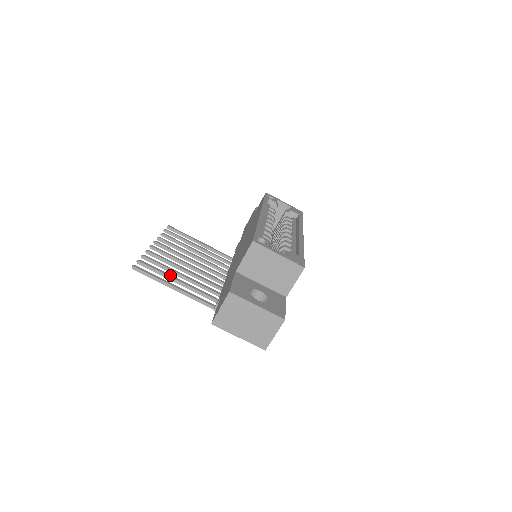
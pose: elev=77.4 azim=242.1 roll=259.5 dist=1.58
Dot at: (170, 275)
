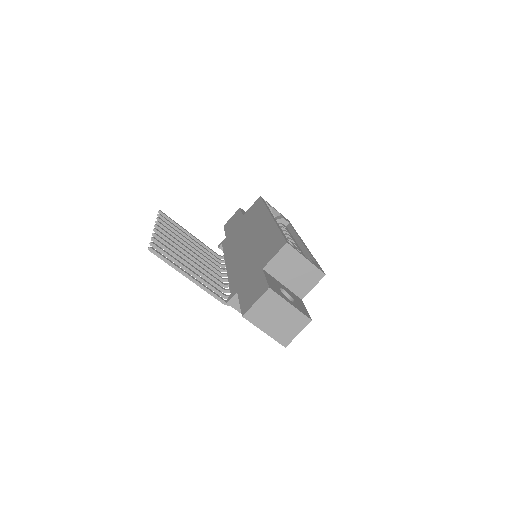
Dot at: occluded
